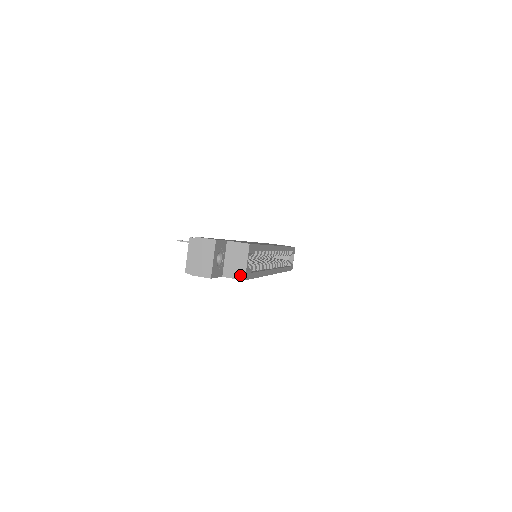
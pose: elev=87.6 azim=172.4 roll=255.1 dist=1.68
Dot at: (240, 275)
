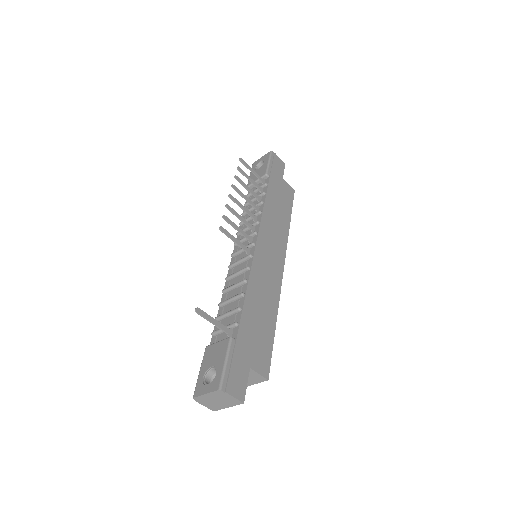
Dot at: occluded
